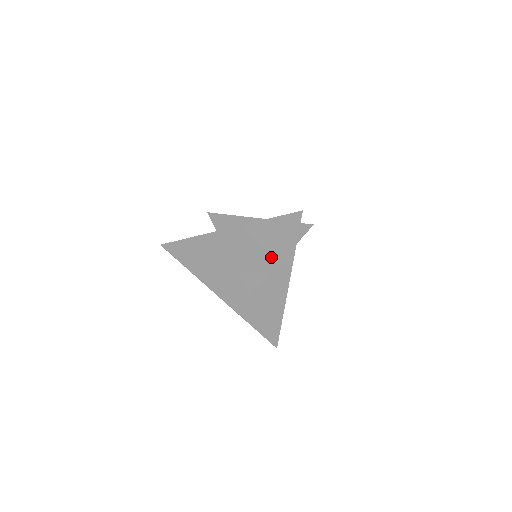
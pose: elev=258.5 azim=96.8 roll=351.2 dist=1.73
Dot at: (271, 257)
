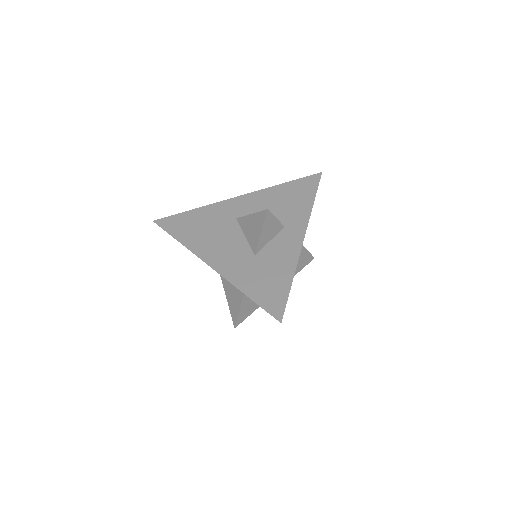
Dot at: (286, 213)
